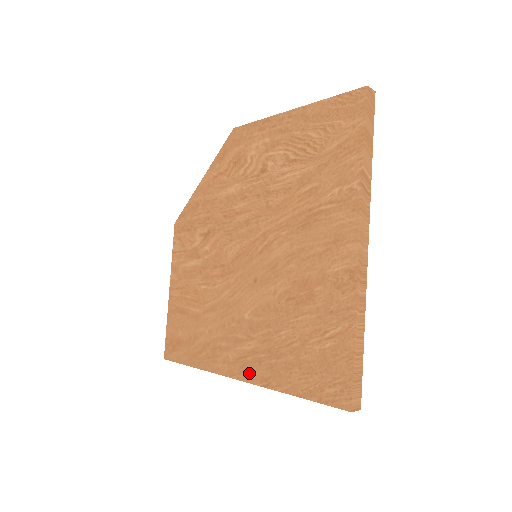
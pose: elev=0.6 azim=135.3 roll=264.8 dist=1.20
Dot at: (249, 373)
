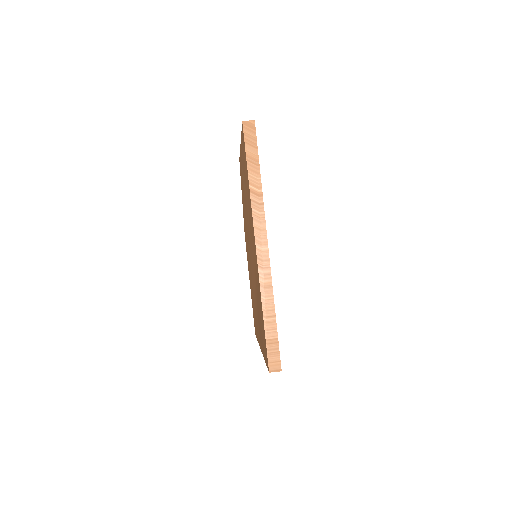
Dot at: (260, 344)
